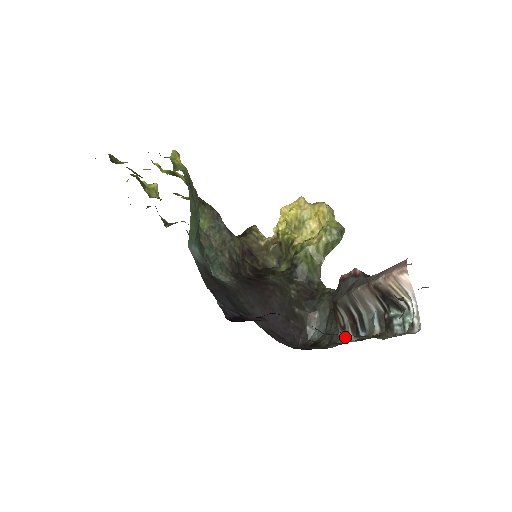
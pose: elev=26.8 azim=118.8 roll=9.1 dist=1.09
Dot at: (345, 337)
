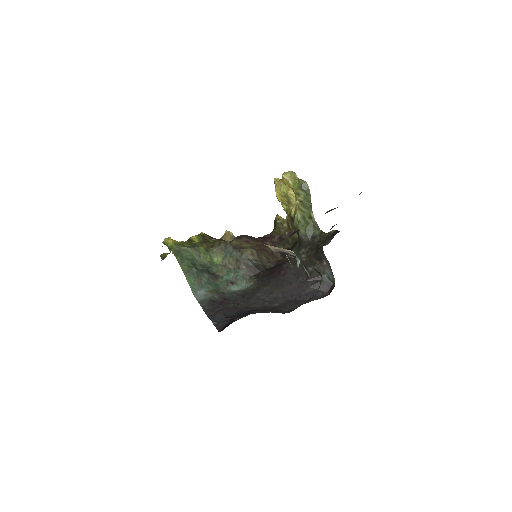
Dot at: (321, 280)
